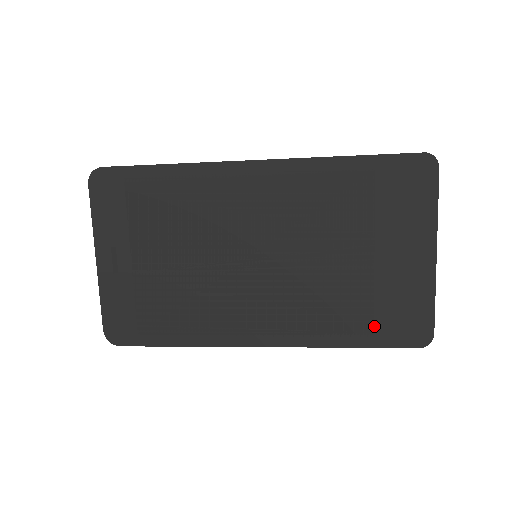
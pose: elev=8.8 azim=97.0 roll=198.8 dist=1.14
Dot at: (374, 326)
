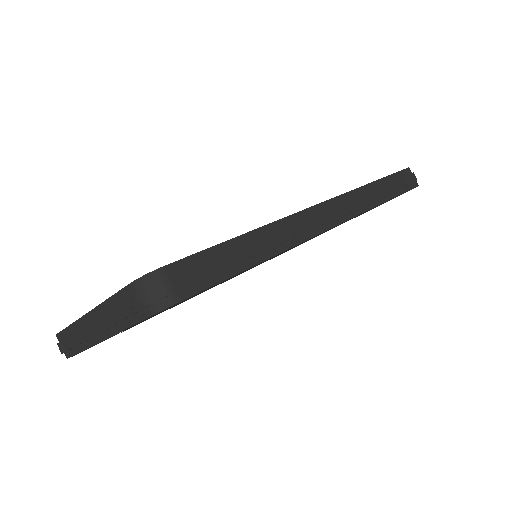
Dot at: occluded
